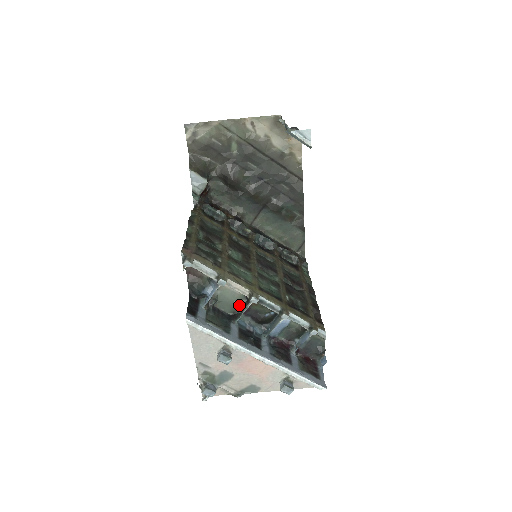
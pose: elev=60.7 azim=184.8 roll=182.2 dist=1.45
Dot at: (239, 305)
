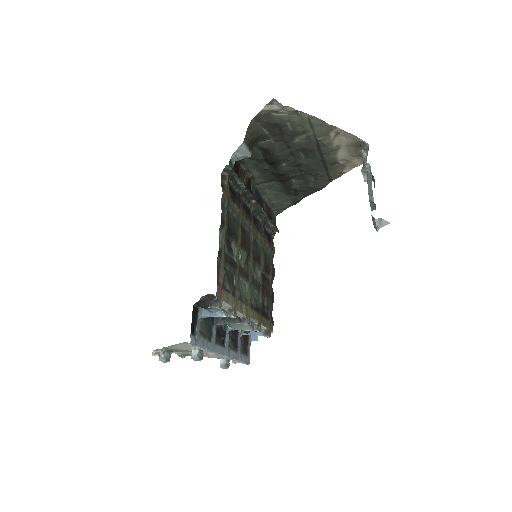
Dot at: occluded
